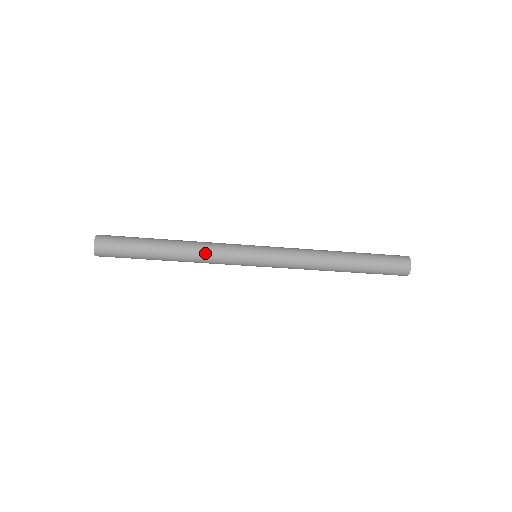
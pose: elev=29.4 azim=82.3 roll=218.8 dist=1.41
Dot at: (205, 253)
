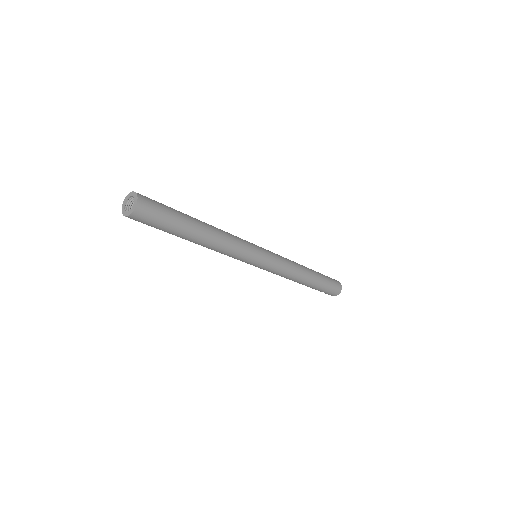
Dot at: (229, 243)
